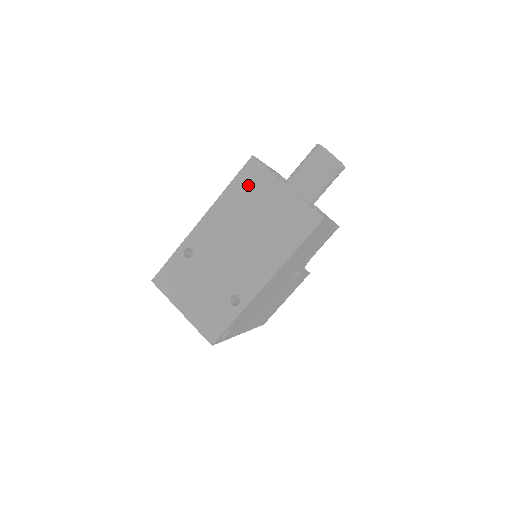
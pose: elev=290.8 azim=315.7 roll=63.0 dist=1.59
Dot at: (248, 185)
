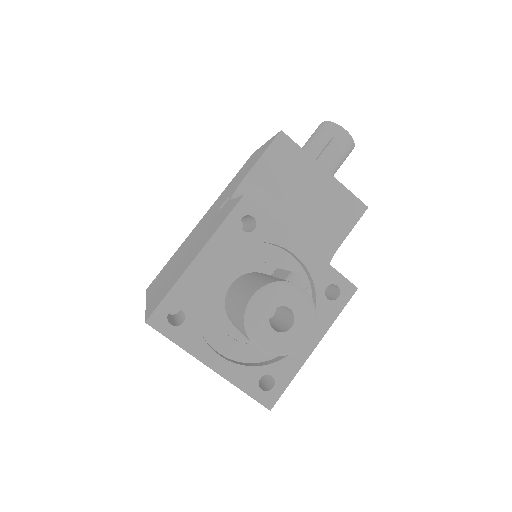
Dot at: occluded
